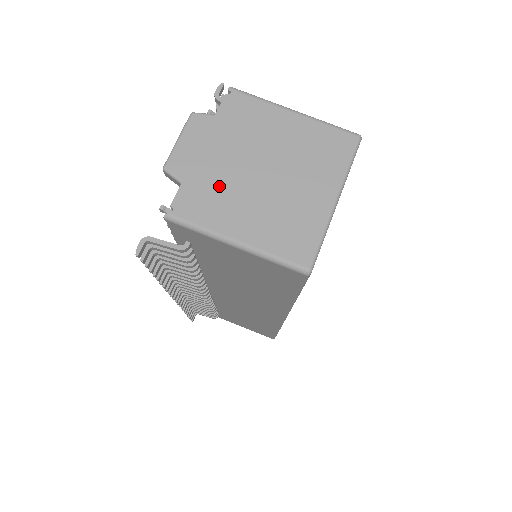
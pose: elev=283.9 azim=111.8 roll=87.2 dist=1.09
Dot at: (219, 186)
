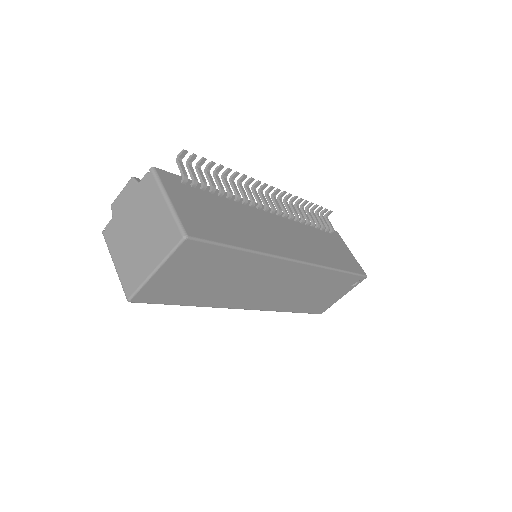
Dot at: (121, 229)
